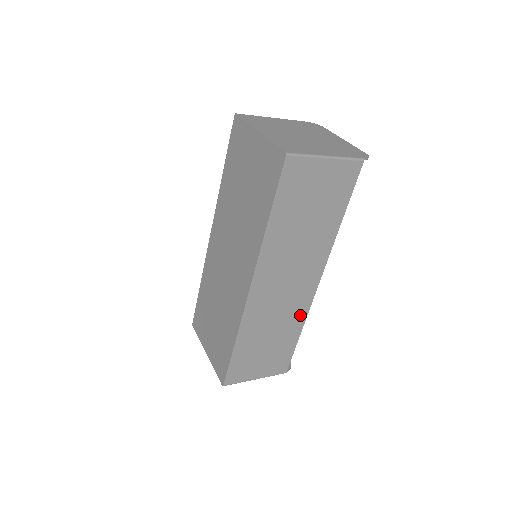
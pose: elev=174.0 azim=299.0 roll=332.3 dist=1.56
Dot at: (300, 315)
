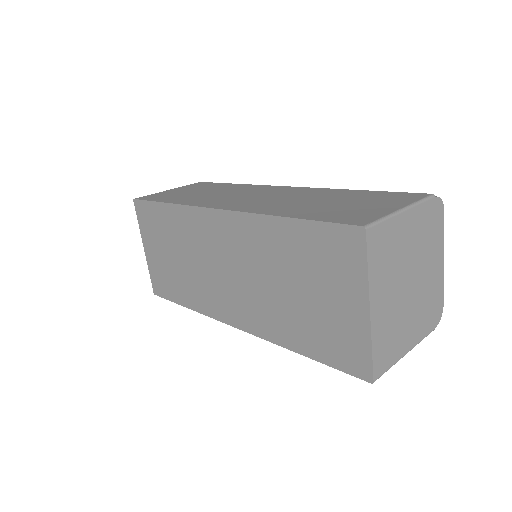
Dot at: occluded
